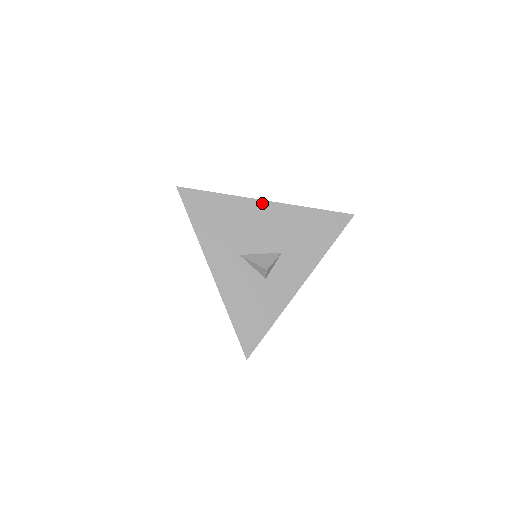
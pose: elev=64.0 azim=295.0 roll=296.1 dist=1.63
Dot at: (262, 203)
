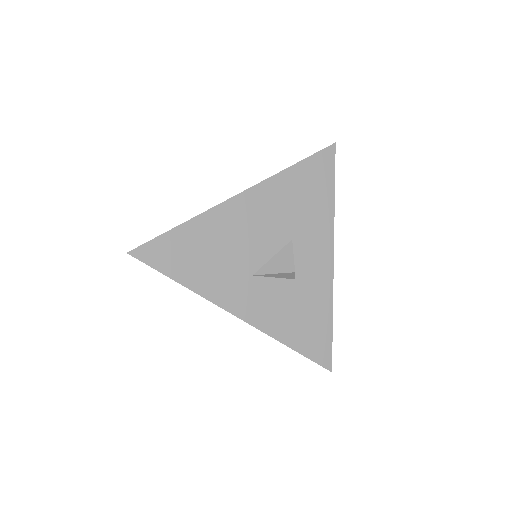
Dot at: (235, 200)
